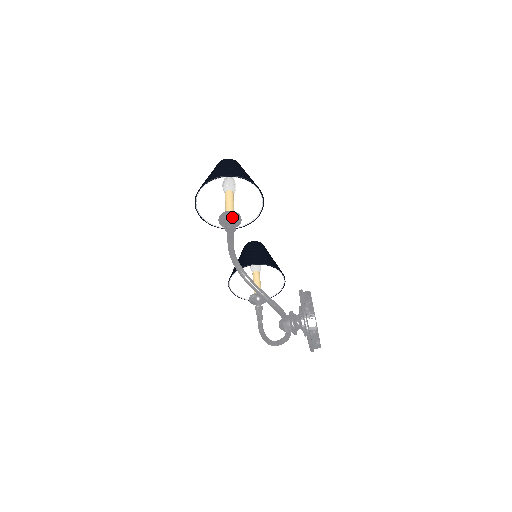
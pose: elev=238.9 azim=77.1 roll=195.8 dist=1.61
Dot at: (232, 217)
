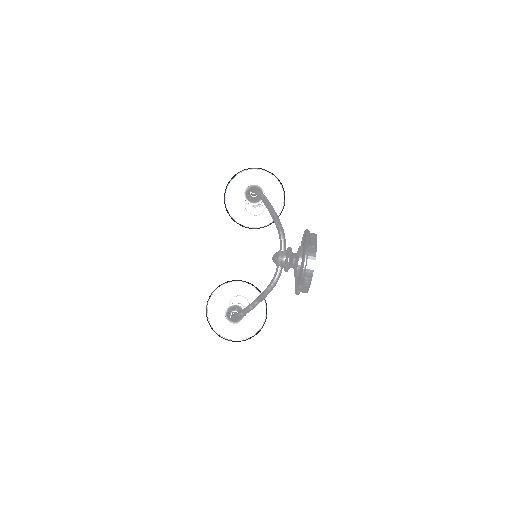
Dot at: occluded
